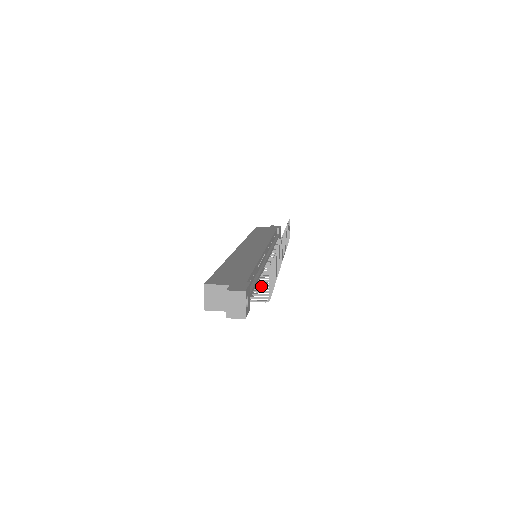
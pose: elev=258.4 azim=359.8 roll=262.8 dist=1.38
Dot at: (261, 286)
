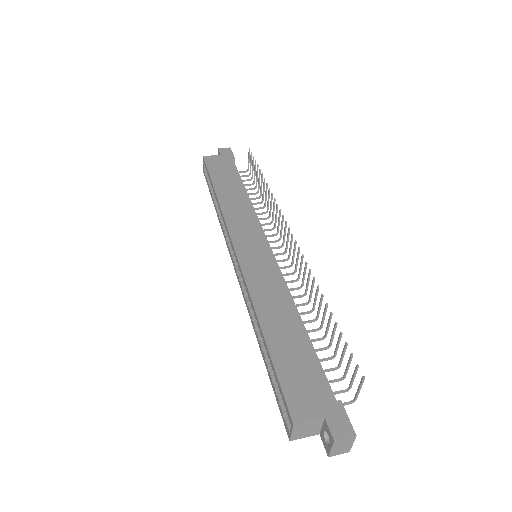
Dot at: occluded
